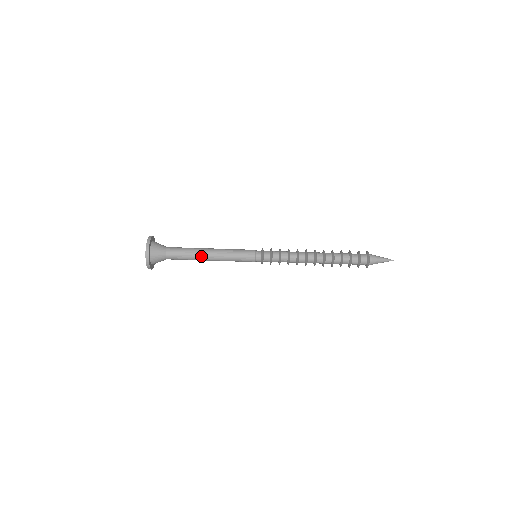
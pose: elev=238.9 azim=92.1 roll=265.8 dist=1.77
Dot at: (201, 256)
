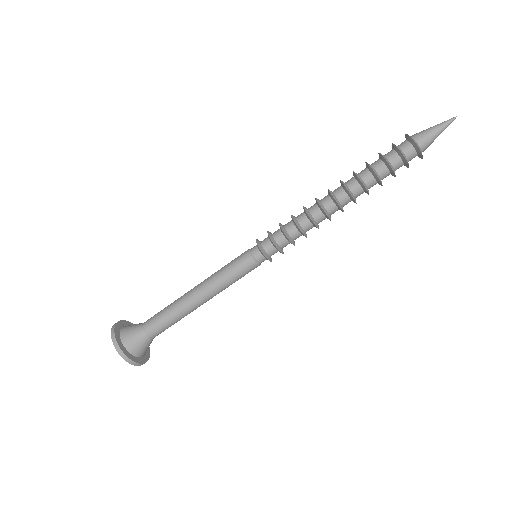
Dot at: (183, 298)
